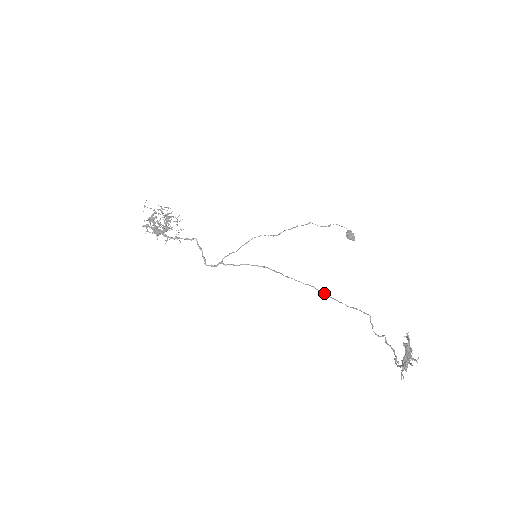
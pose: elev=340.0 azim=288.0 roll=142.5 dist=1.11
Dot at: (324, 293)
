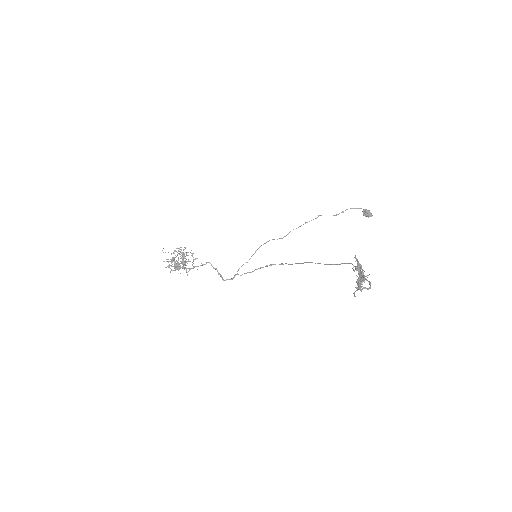
Dot at: (318, 263)
